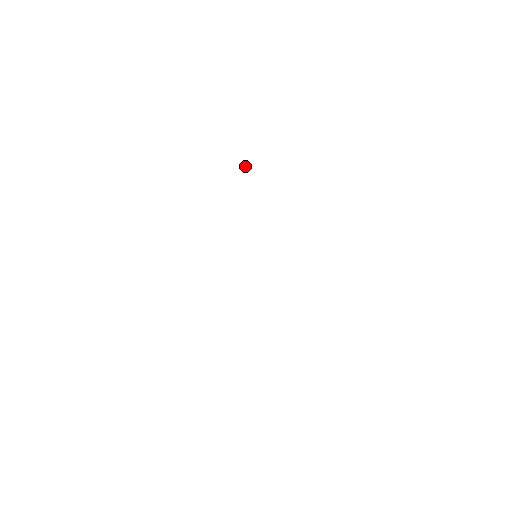
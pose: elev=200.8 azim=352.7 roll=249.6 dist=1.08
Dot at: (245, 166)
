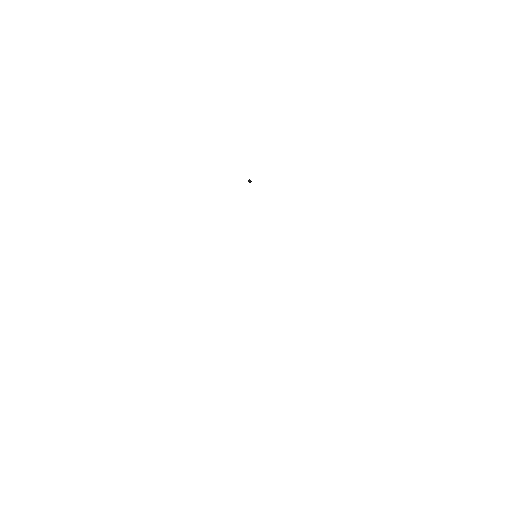
Dot at: occluded
